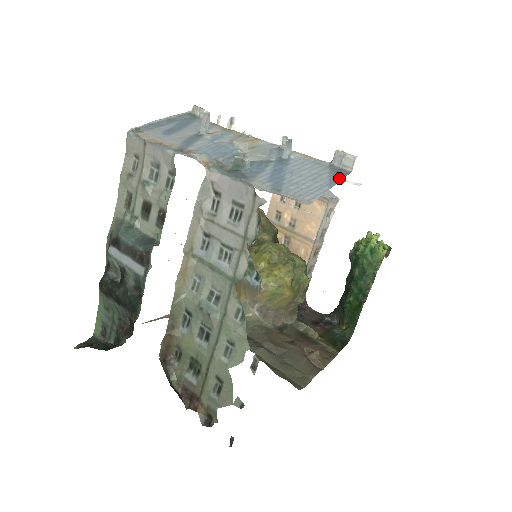
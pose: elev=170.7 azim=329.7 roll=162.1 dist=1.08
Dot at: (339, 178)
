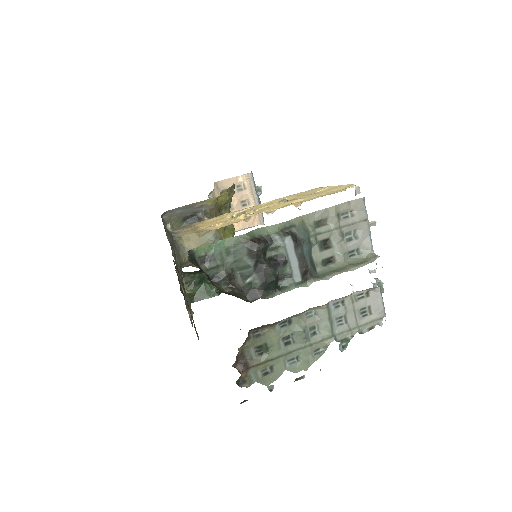
Dot at: occluded
